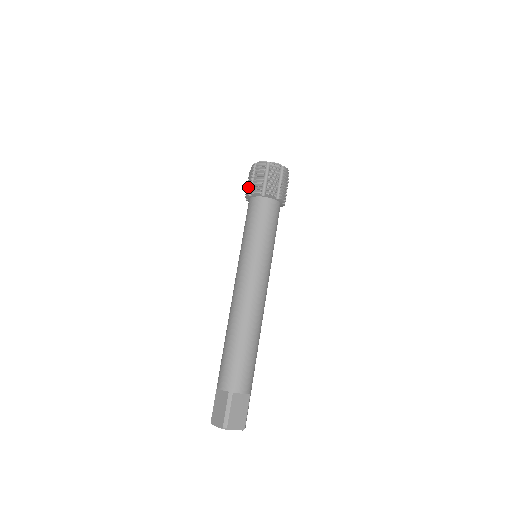
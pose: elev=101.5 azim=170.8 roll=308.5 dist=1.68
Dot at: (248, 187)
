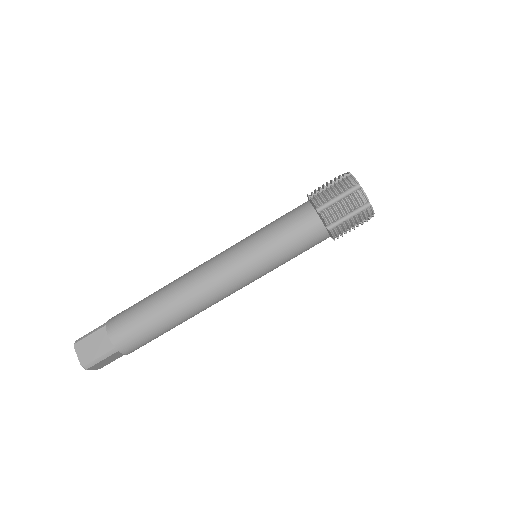
Dot at: (325, 196)
